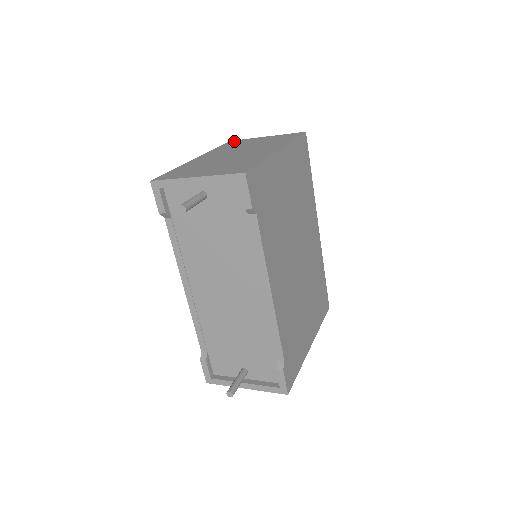
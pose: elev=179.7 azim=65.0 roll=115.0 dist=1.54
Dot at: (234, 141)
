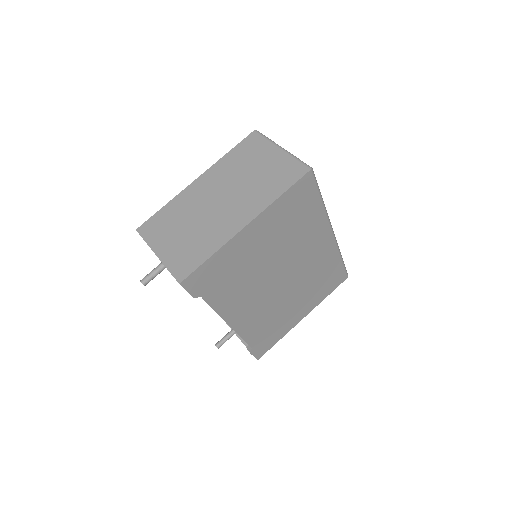
Dot at: (253, 138)
